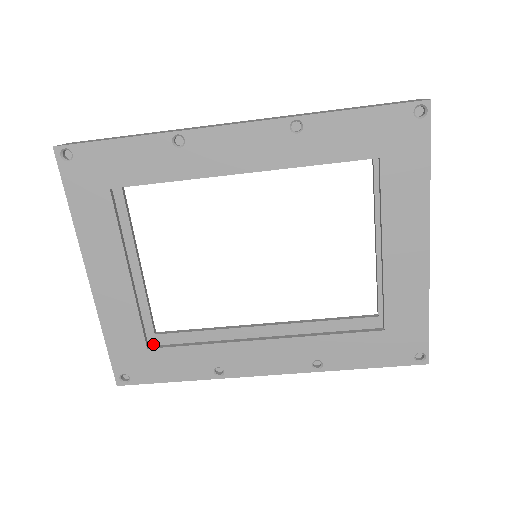
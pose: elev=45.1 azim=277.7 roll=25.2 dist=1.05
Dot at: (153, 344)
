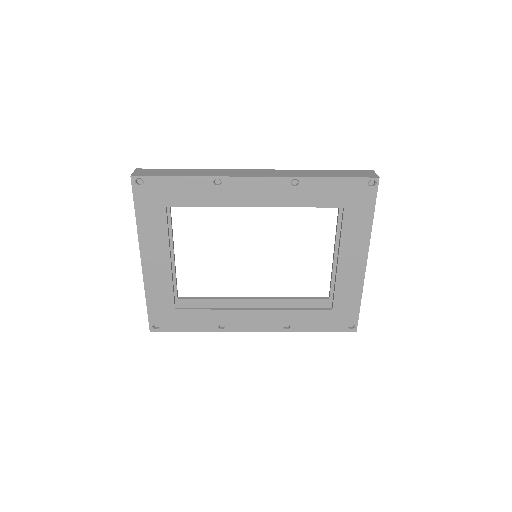
Dot at: (175, 305)
